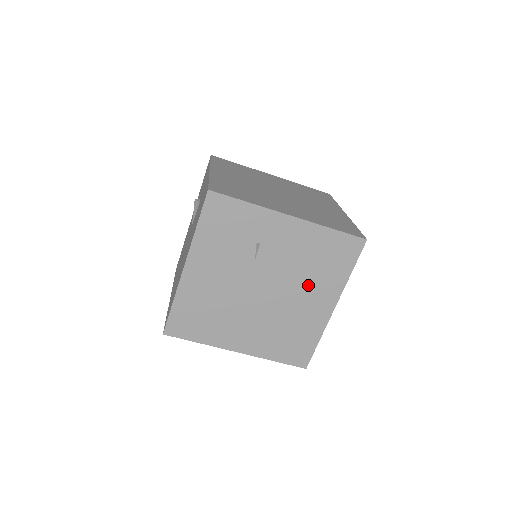
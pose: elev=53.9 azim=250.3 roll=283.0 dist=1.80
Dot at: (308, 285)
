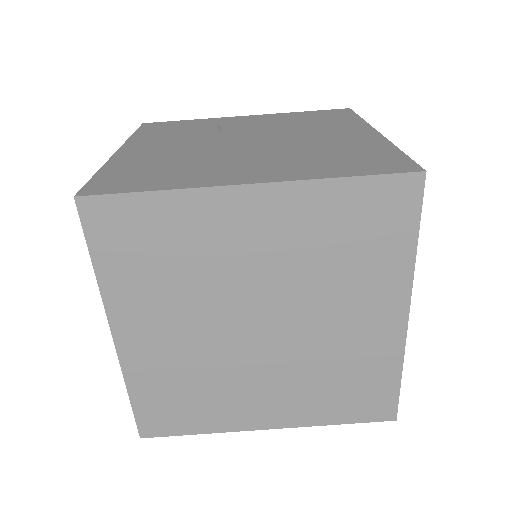
Dot at: (314, 130)
